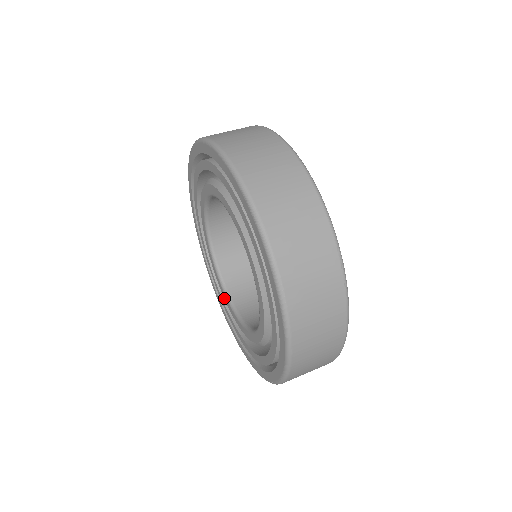
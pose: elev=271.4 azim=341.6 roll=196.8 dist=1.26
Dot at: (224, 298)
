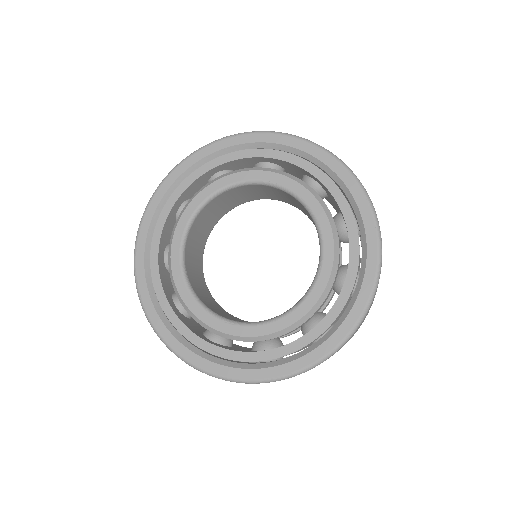
Dot at: (177, 286)
